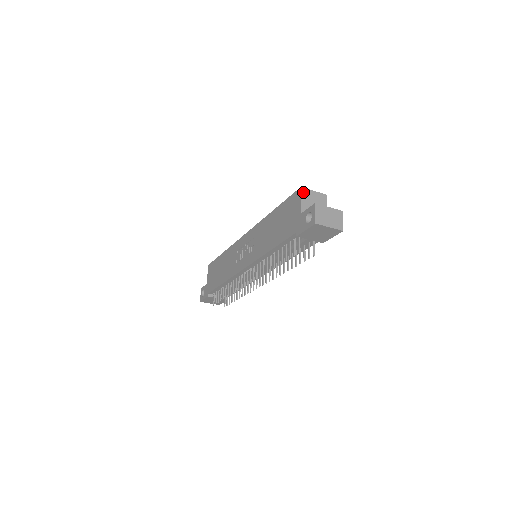
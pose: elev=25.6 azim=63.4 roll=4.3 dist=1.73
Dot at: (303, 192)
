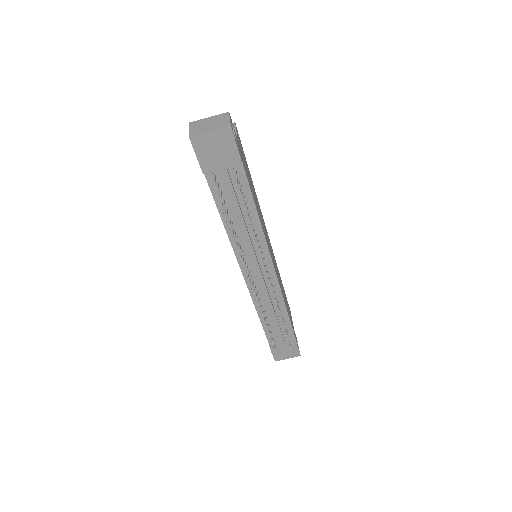
Dot at: occluded
